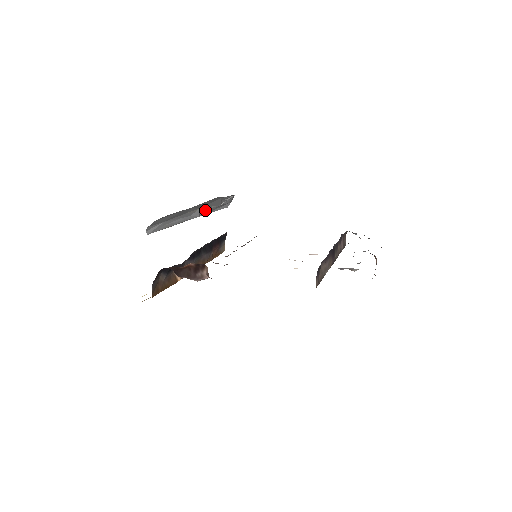
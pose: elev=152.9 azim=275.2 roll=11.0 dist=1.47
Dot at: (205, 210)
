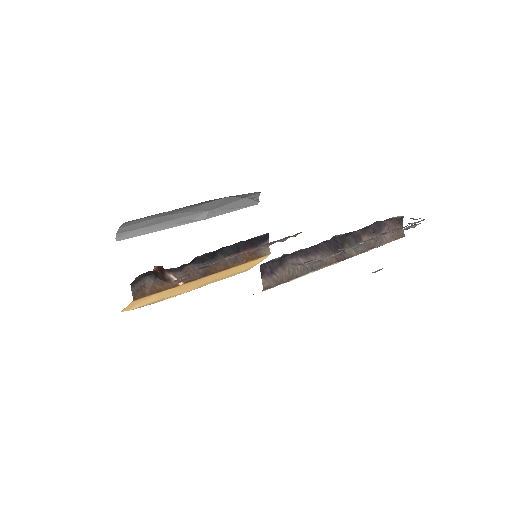
Dot at: (220, 212)
